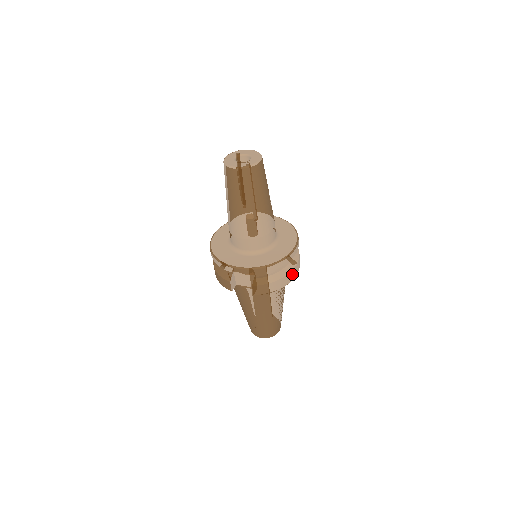
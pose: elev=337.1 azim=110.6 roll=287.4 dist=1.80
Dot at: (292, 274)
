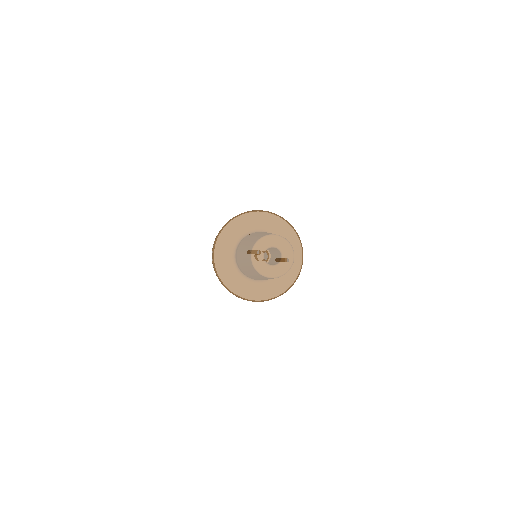
Dot at: occluded
